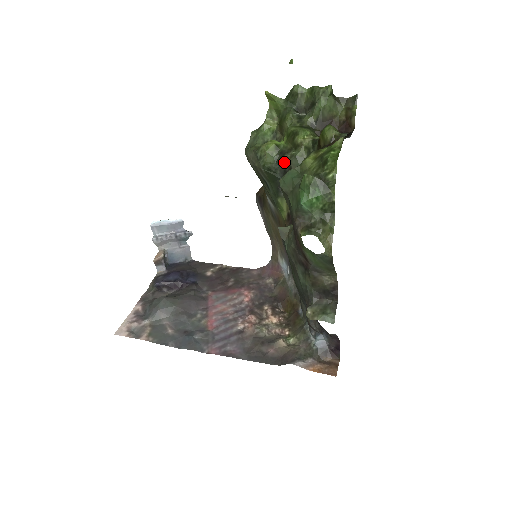
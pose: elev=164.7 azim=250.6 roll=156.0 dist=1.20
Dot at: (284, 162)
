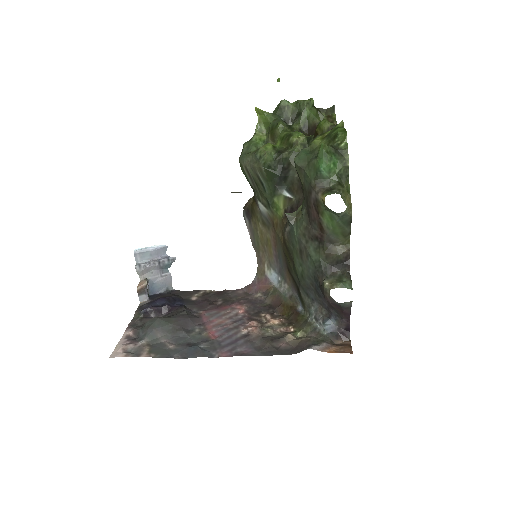
Dot at: (282, 159)
